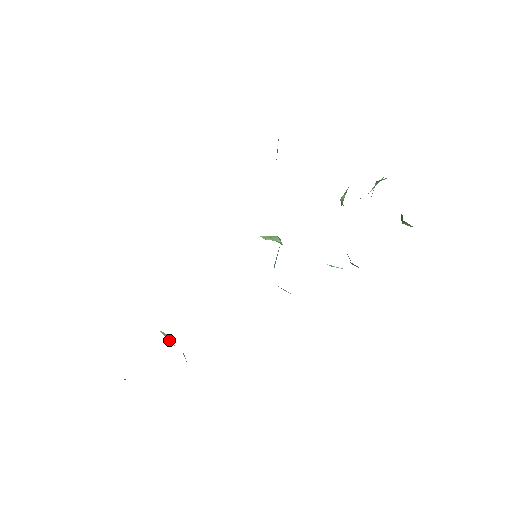
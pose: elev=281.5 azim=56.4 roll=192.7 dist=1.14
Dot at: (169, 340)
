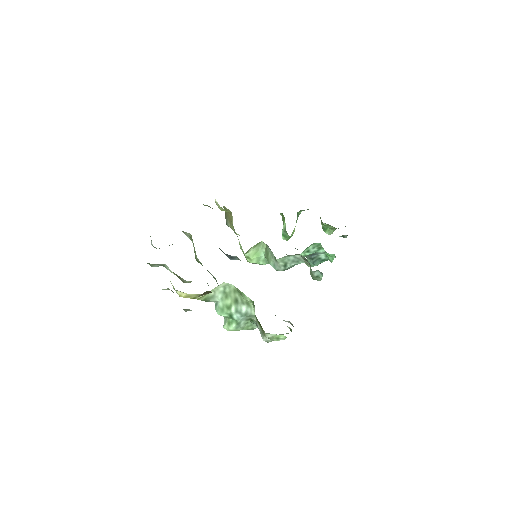
Dot at: (233, 304)
